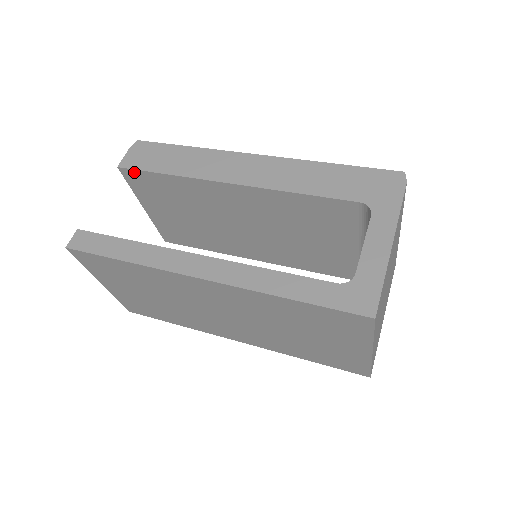
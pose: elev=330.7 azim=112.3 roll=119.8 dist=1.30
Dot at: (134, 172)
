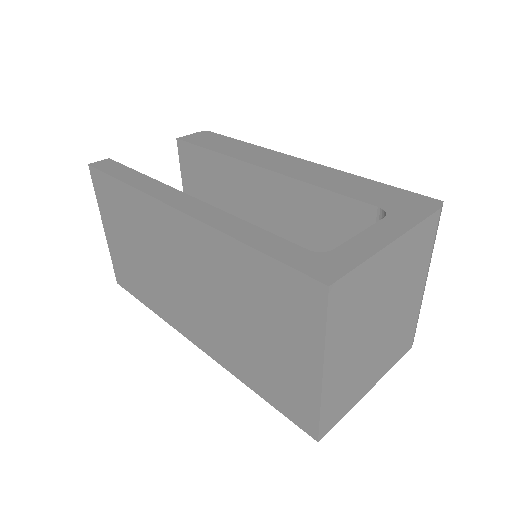
Dot at: (187, 146)
